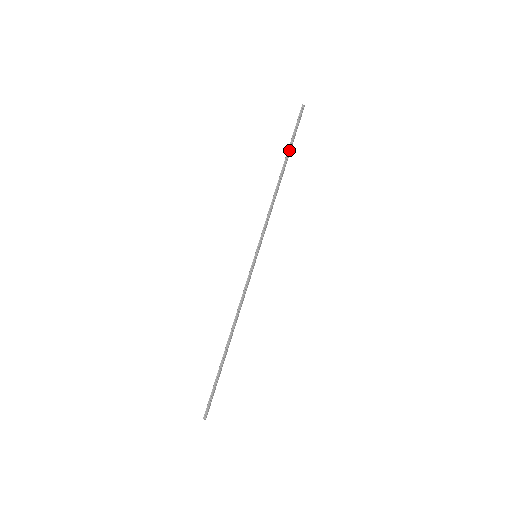
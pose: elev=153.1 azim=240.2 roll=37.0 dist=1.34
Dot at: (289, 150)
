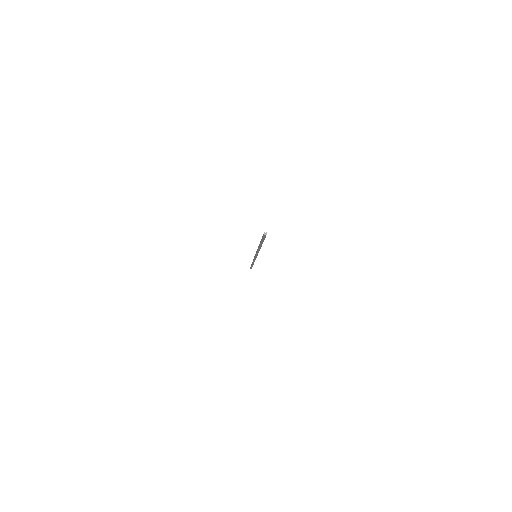
Dot at: occluded
